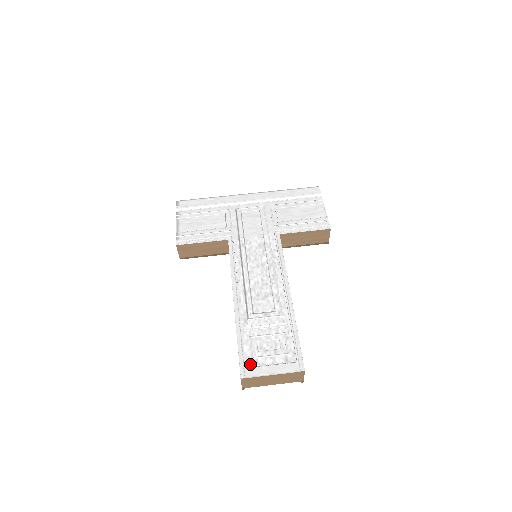
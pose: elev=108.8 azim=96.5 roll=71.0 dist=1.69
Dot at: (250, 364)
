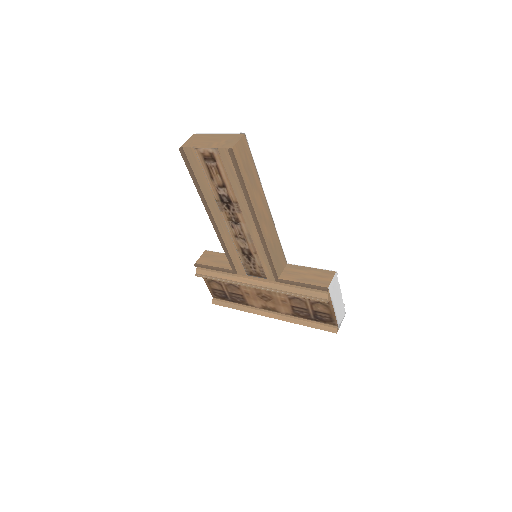
Dot at: occluded
